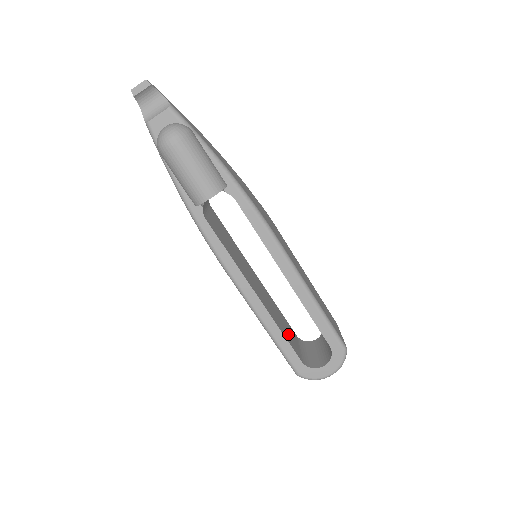
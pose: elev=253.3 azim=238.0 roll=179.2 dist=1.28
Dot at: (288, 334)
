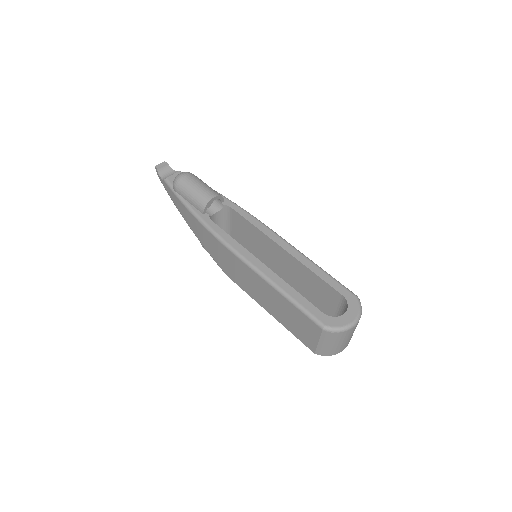
Dot at: occluded
